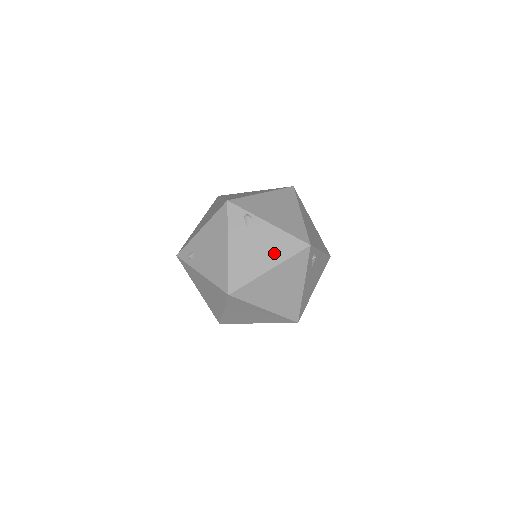
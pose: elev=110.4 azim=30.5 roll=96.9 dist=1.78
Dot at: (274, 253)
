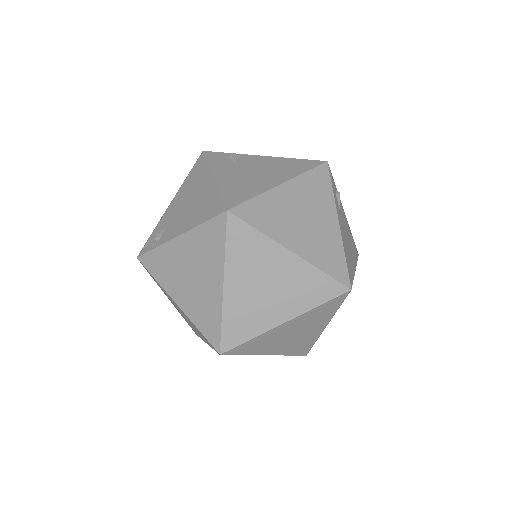
Dot at: (281, 172)
